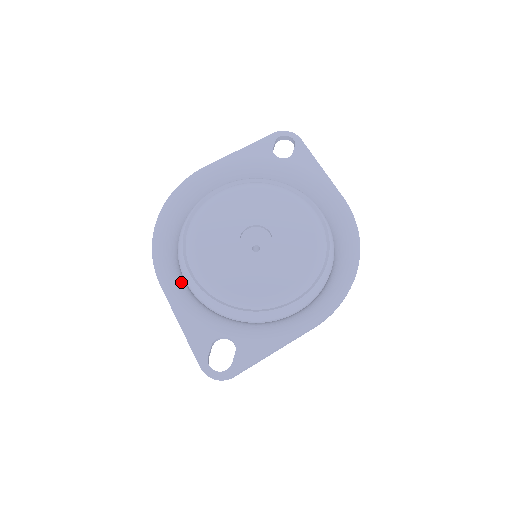
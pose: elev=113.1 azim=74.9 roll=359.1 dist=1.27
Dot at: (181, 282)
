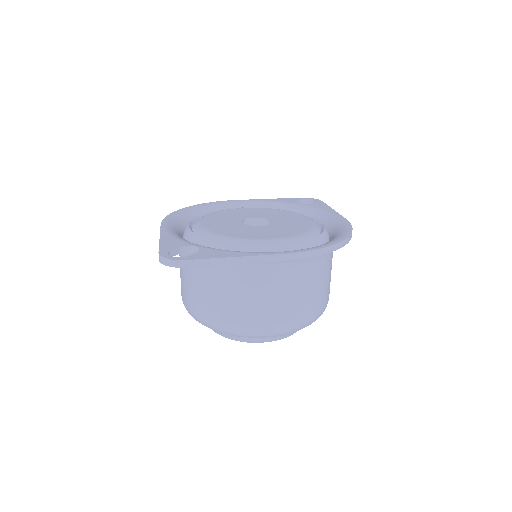
Dot at: (179, 232)
